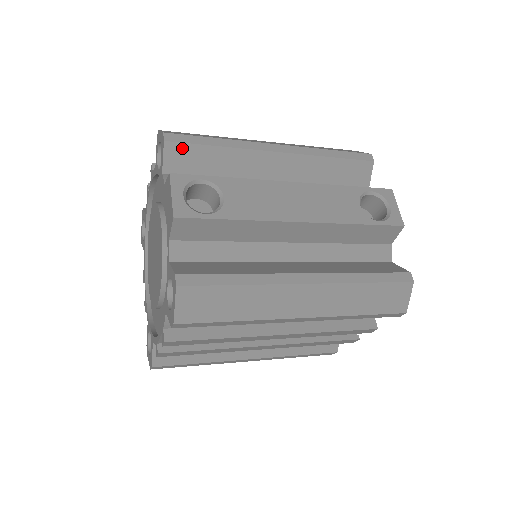
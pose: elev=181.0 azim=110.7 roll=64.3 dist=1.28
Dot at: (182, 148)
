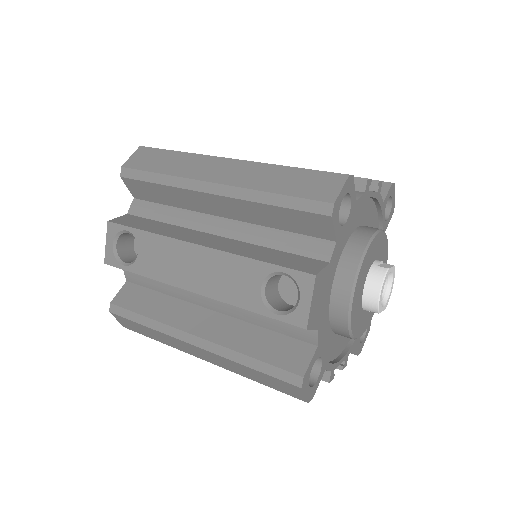
Dot at: (135, 183)
